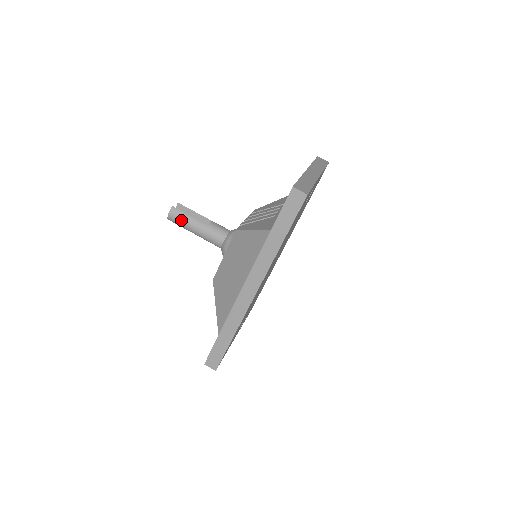
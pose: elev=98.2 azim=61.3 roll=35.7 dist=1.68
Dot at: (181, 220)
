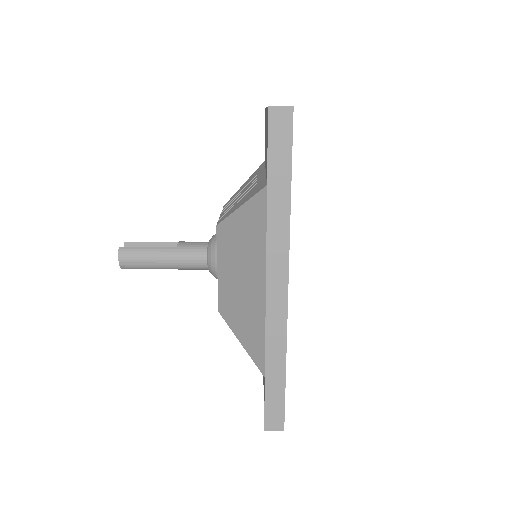
Dot at: (139, 259)
